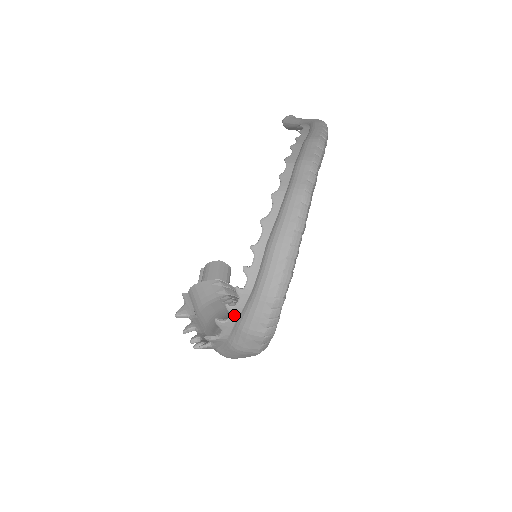
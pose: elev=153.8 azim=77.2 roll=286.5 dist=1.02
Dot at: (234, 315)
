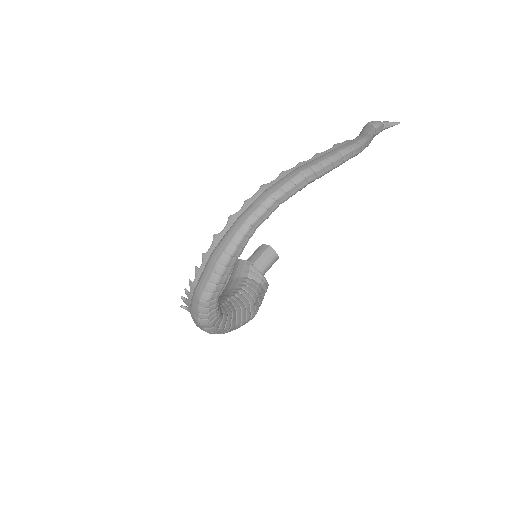
Dot at: (189, 299)
